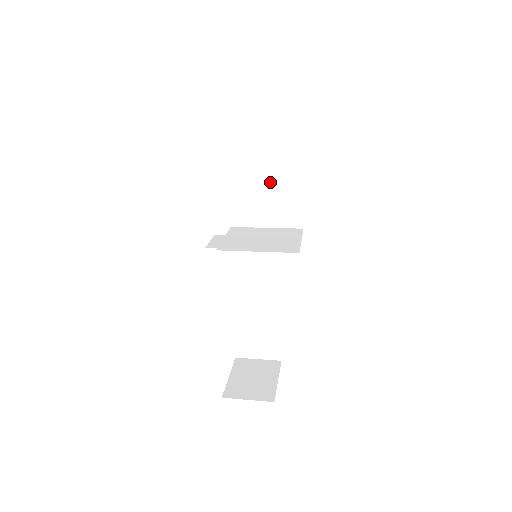
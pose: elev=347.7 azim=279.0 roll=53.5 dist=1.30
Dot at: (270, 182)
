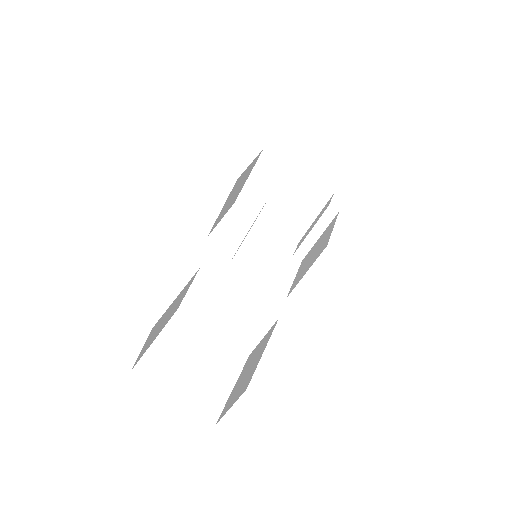
Dot at: (318, 244)
